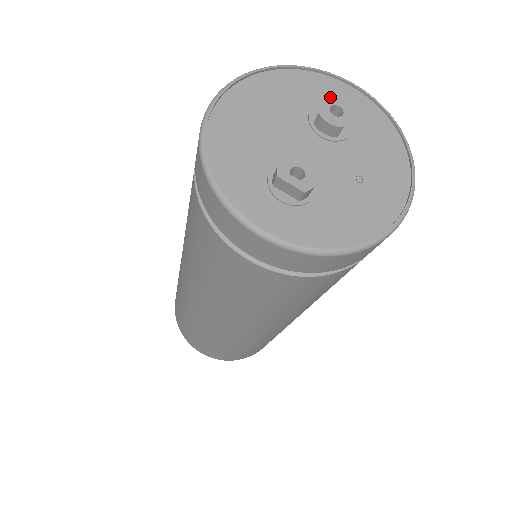
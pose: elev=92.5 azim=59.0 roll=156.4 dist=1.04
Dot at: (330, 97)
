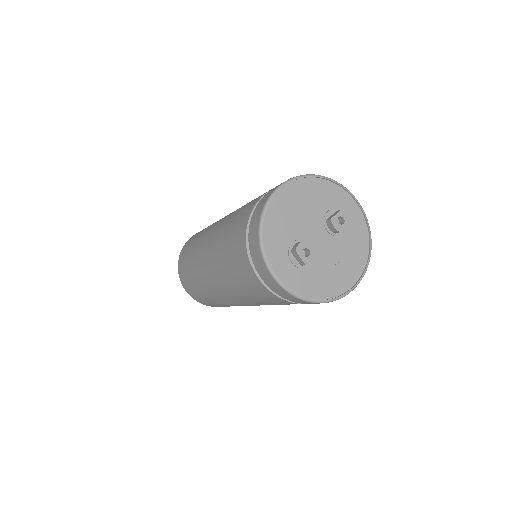
Dot at: (341, 210)
